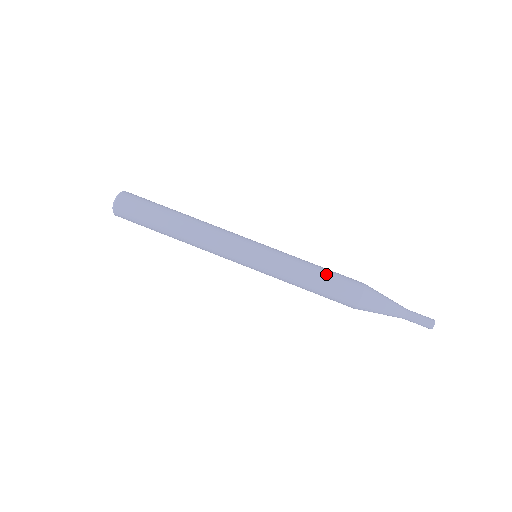
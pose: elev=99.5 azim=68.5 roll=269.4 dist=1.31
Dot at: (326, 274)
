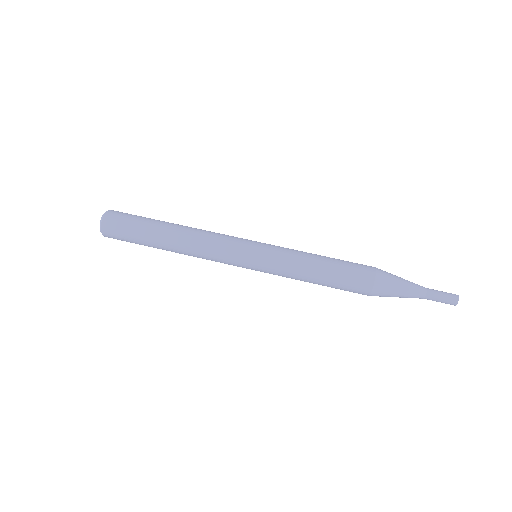
Dot at: (331, 271)
